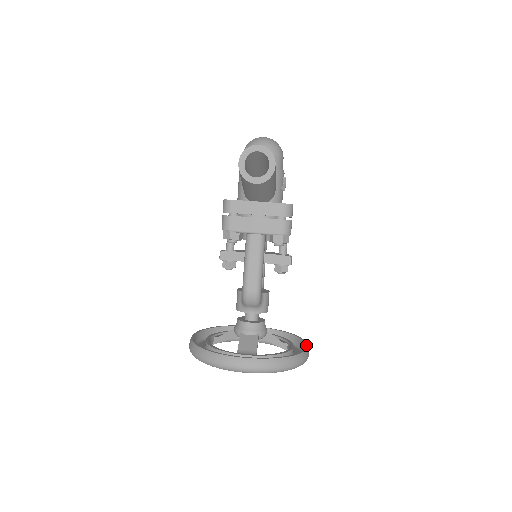
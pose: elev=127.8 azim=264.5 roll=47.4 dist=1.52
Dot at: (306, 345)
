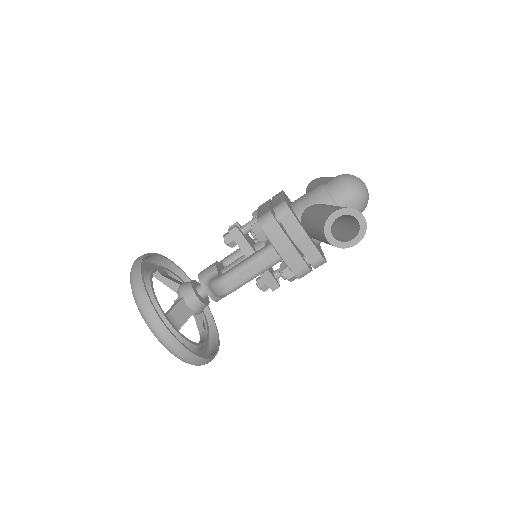
Dot at: (218, 348)
